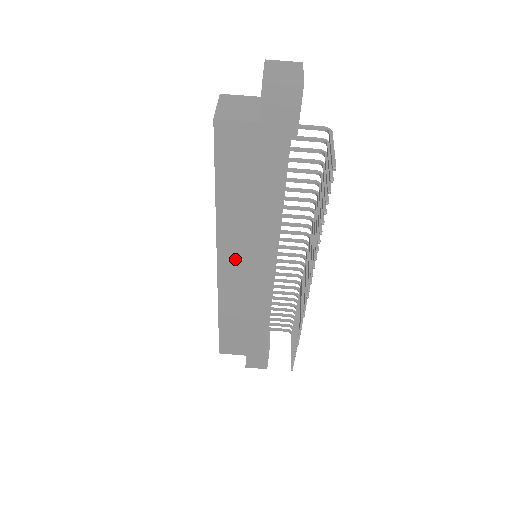
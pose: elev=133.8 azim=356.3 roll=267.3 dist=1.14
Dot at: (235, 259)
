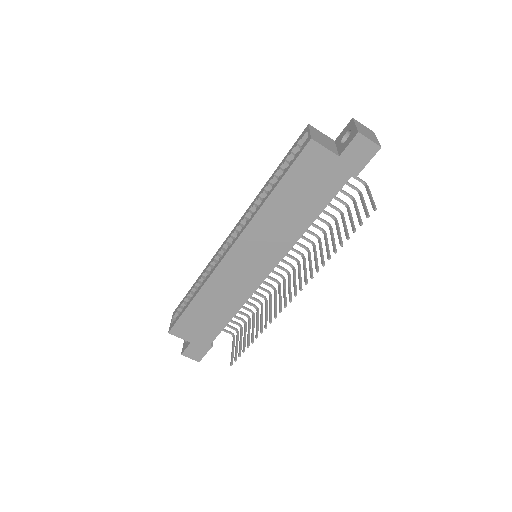
Dot at: (247, 250)
